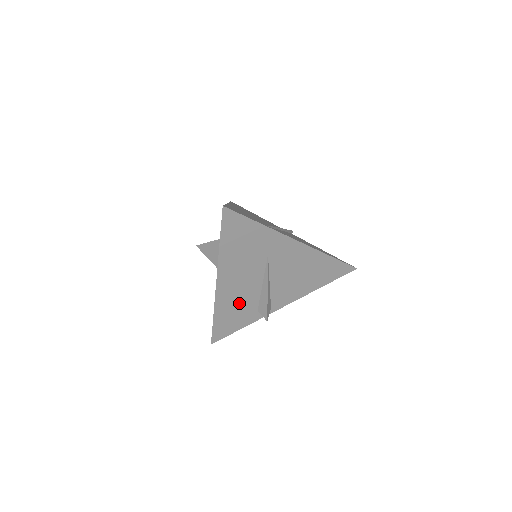
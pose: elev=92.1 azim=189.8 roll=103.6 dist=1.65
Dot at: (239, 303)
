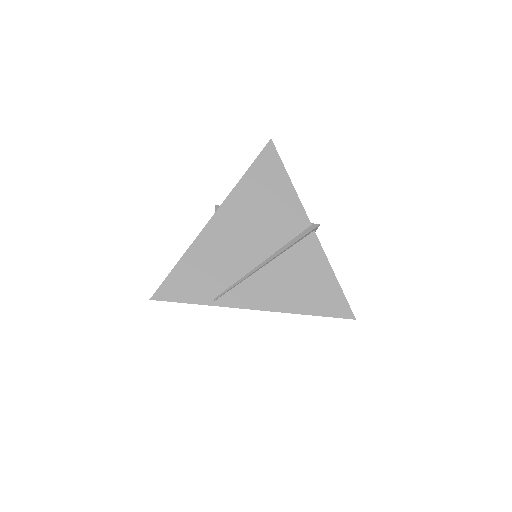
Dot at: occluded
